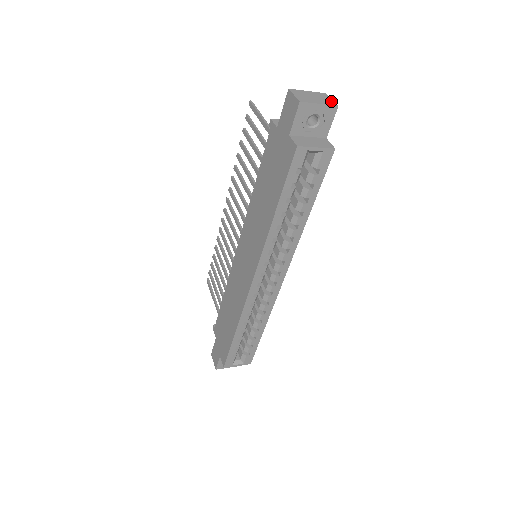
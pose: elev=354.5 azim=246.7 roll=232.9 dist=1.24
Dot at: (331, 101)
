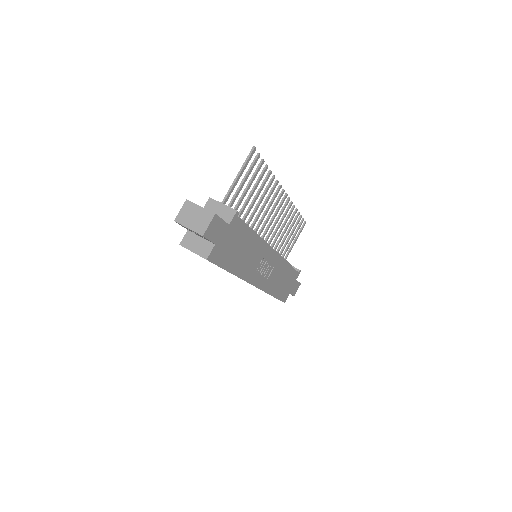
Dot at: (204, 227)
